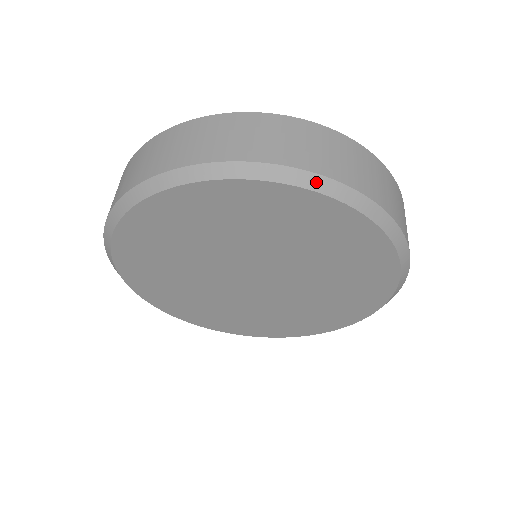
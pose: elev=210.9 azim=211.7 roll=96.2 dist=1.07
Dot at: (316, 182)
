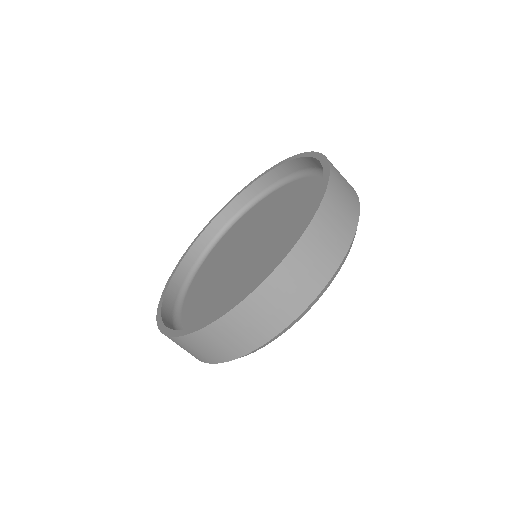
Dot at: (290, 326)
